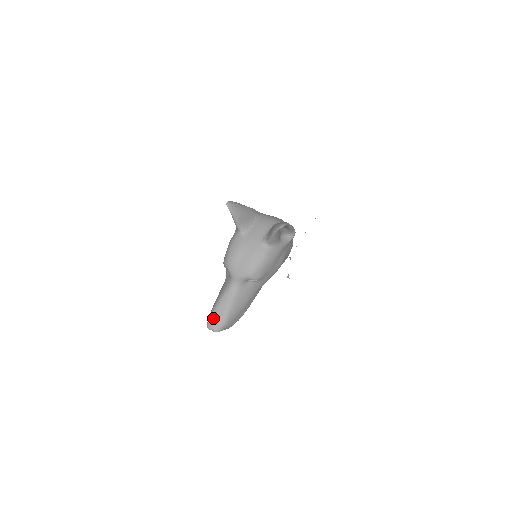
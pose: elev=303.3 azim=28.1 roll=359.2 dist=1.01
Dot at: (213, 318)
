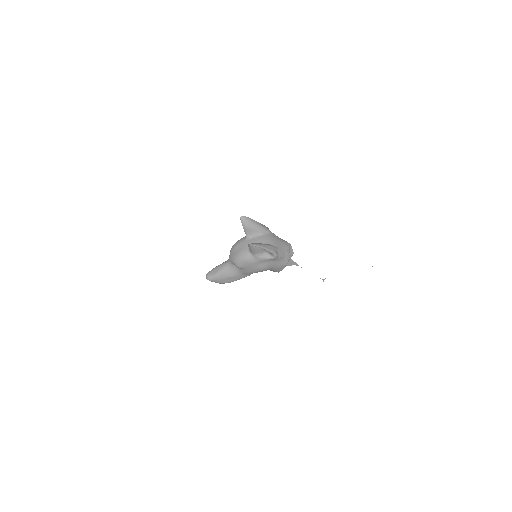
Dot at: (210, 272)
